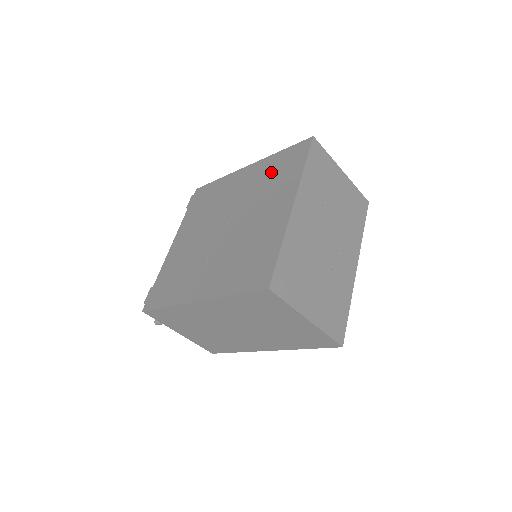
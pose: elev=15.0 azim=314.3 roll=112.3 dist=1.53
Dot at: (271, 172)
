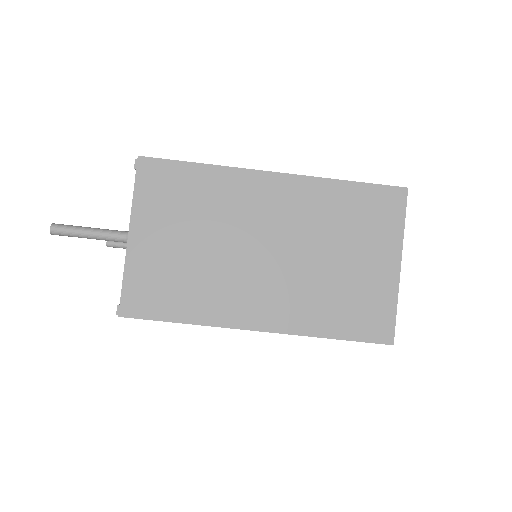
Dot at: occluded
